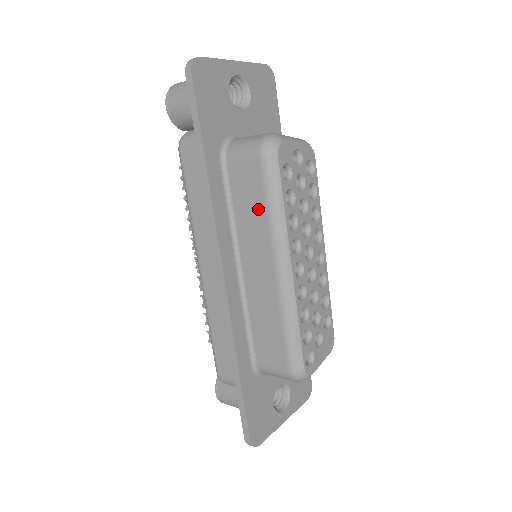
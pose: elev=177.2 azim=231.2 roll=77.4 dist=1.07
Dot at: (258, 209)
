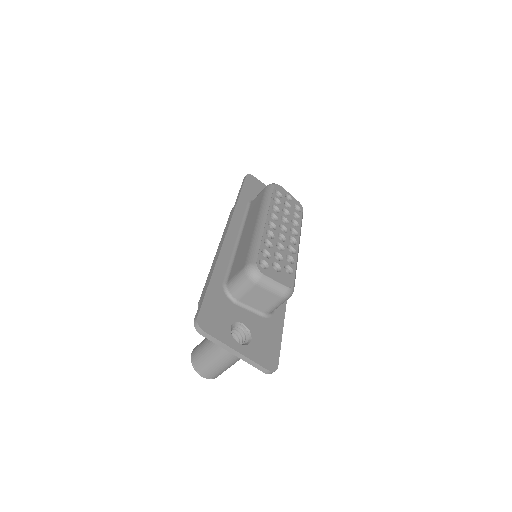
Dot at: (258, 206)
